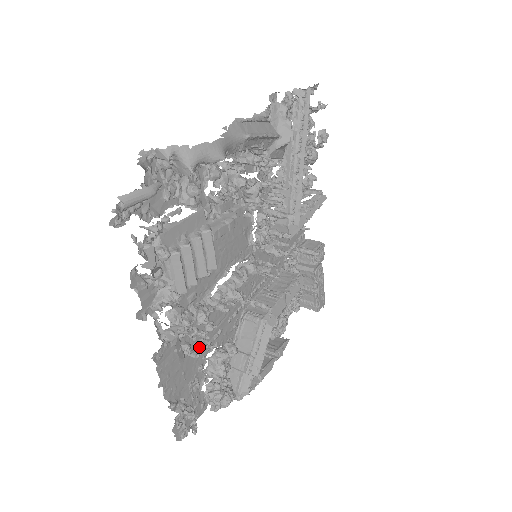
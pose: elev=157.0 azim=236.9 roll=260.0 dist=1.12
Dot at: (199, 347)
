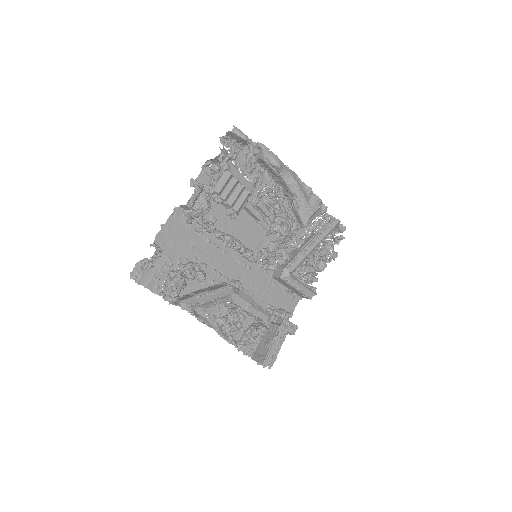
Dot at: (197, 229)
